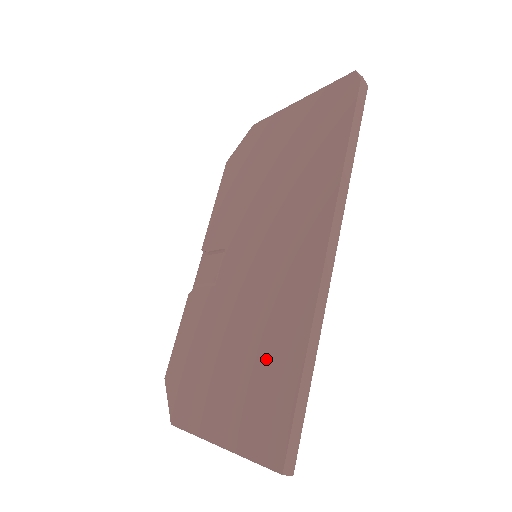
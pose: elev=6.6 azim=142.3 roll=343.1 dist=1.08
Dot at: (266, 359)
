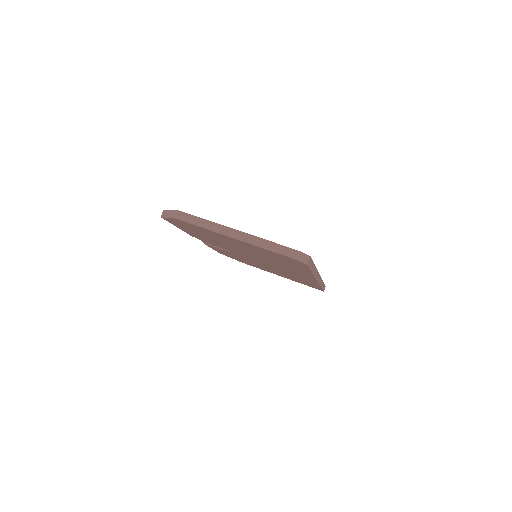
Dot at: (297, 279)
